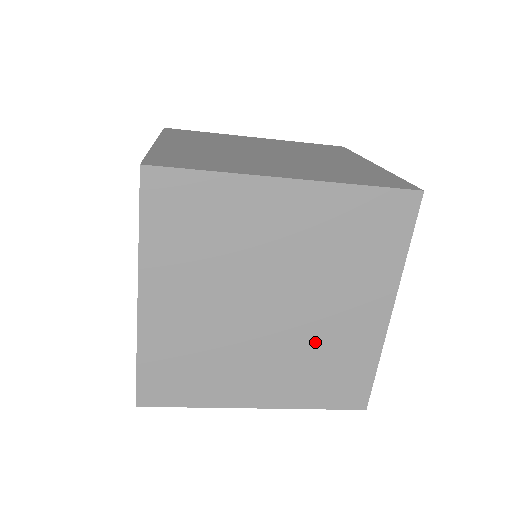
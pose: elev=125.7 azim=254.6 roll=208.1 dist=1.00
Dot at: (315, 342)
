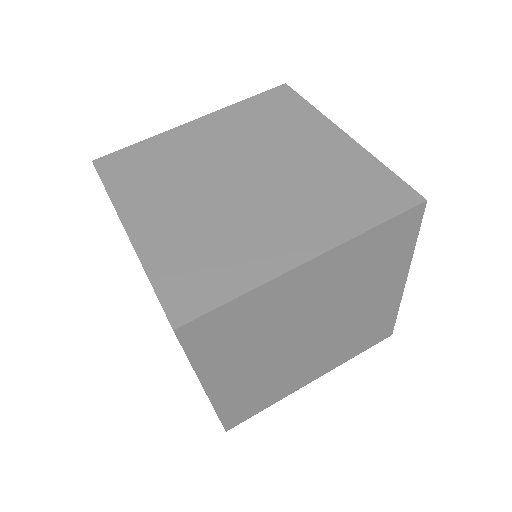
Dot at: (350, 329)
